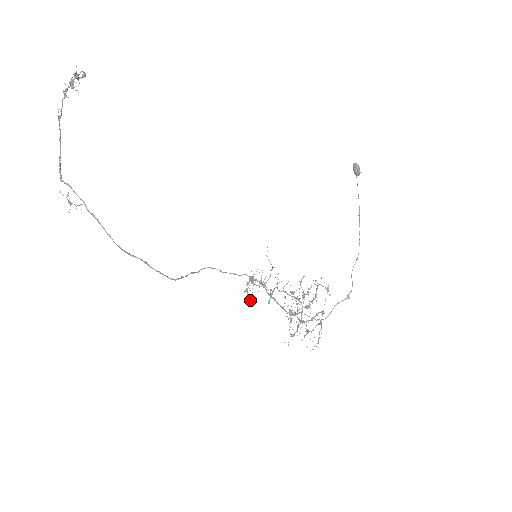
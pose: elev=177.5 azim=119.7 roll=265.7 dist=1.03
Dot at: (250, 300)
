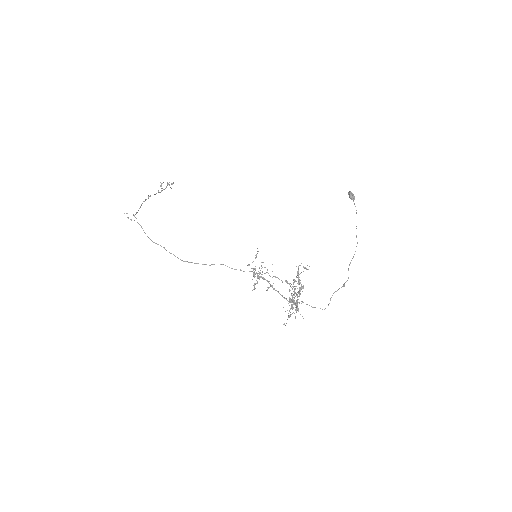
Dot at: (253, 289)
